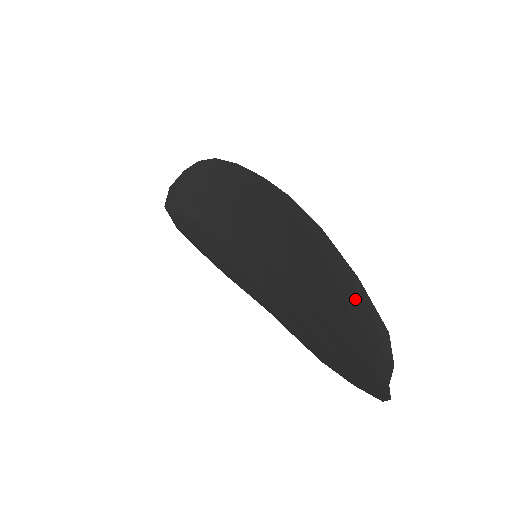
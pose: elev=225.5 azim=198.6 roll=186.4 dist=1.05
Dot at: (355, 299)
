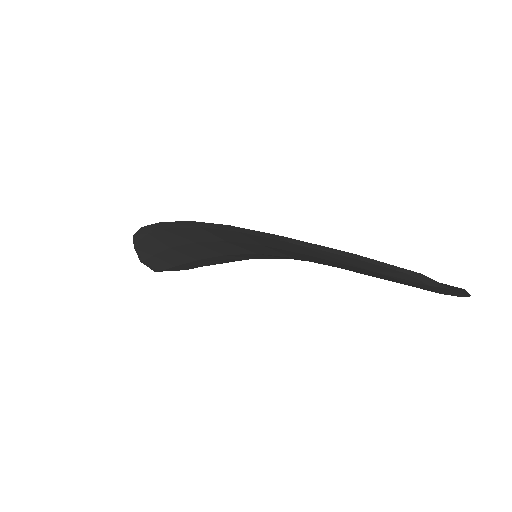
Dot at: (368, 266)
